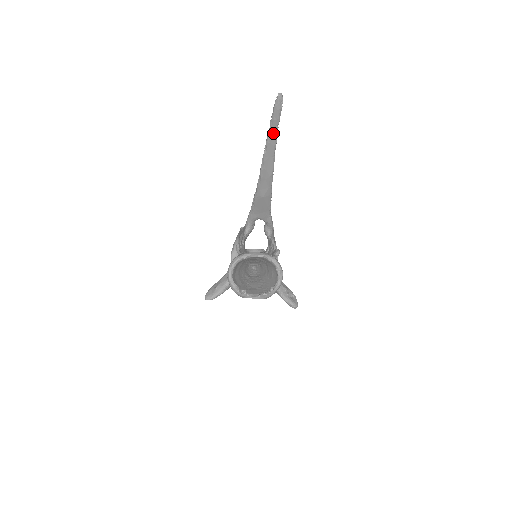
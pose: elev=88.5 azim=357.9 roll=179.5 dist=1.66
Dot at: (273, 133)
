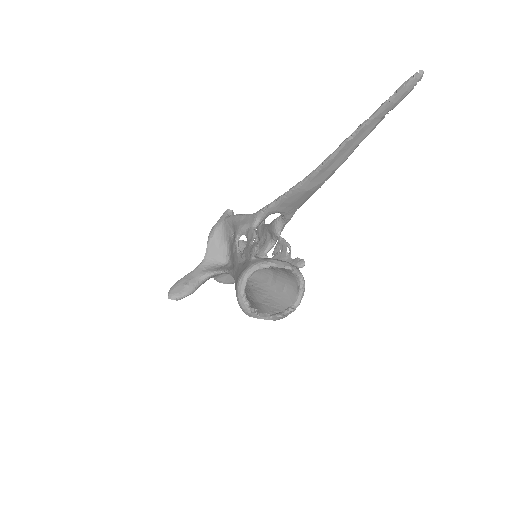
Dot at: (377, 118)
